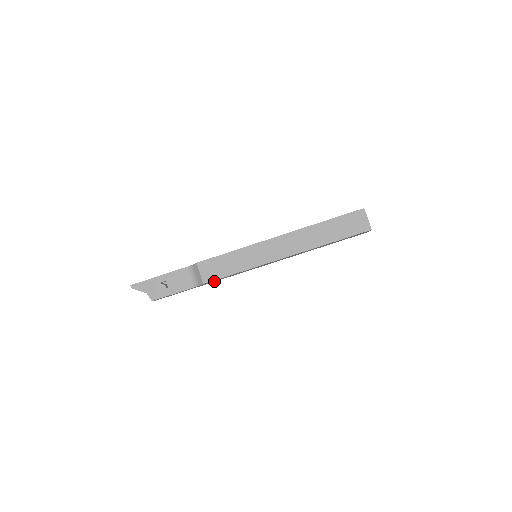
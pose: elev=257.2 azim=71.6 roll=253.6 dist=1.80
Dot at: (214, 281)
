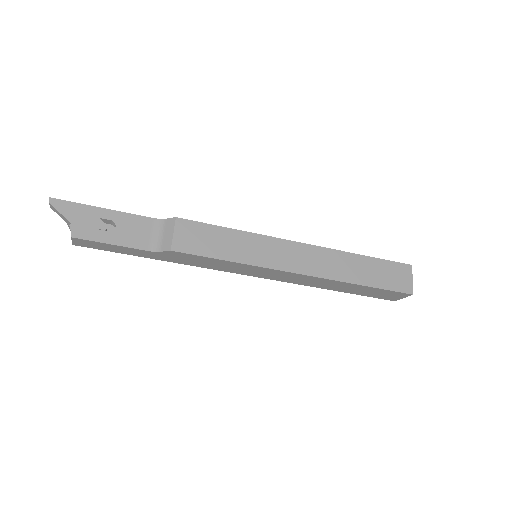
Dot at: (179, 261)
